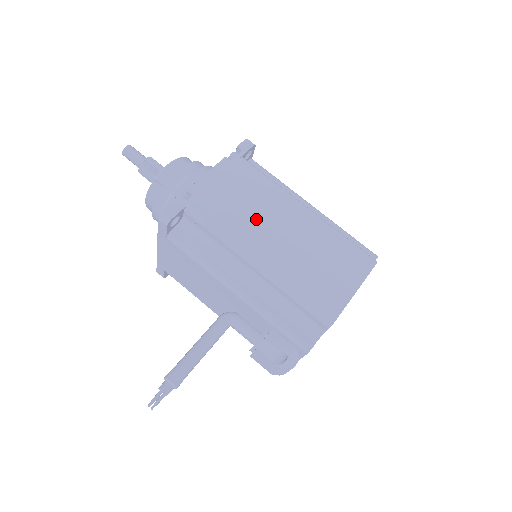
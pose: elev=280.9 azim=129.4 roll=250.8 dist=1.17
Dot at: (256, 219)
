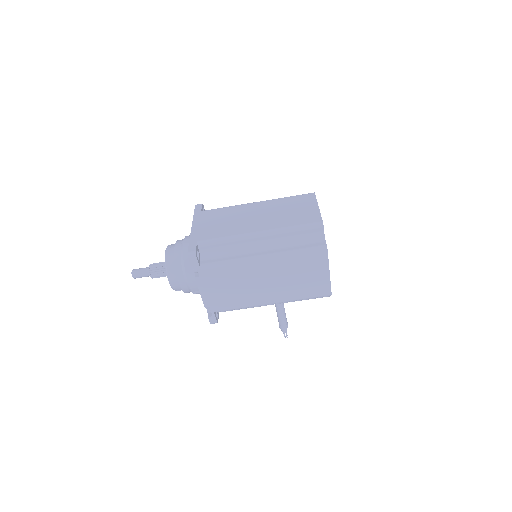
Dot at: (248, 289)
